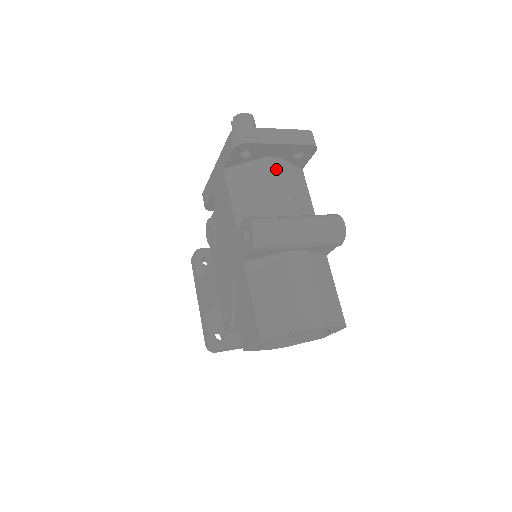
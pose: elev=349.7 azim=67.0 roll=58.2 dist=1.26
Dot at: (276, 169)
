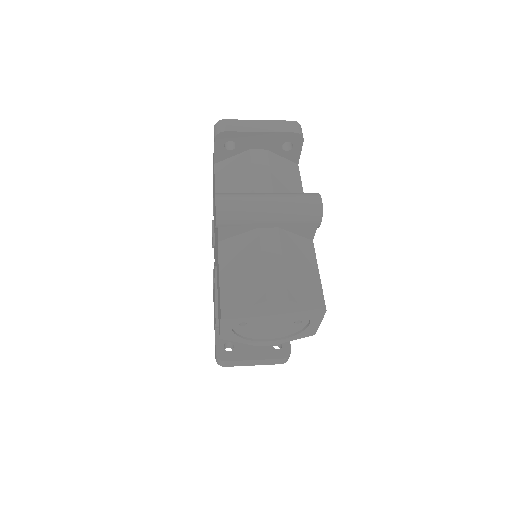
Dot at: (261, 159)
